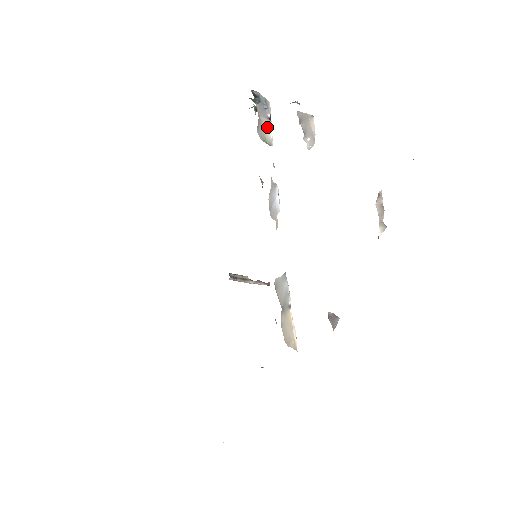
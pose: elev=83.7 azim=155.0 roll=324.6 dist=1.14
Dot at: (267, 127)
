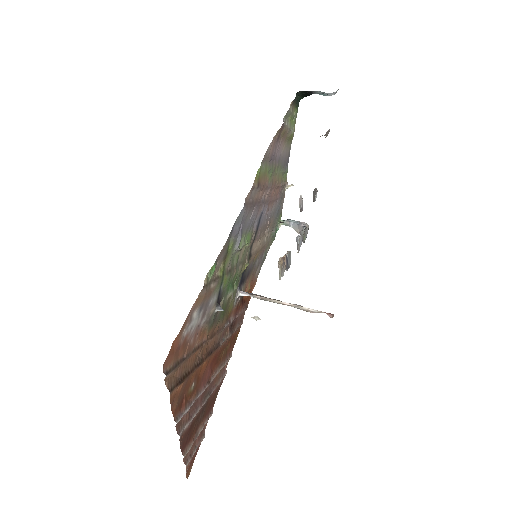
Dot at: occluded
